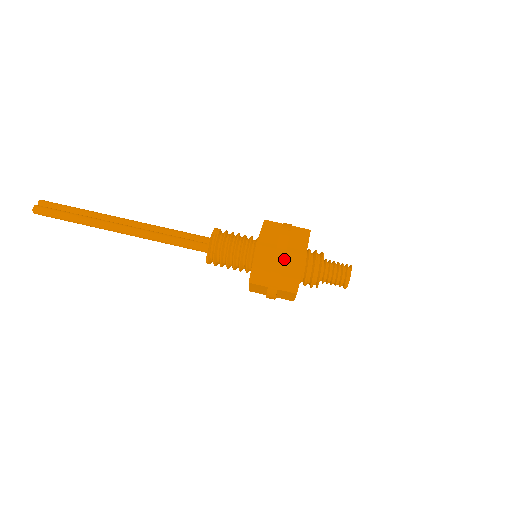
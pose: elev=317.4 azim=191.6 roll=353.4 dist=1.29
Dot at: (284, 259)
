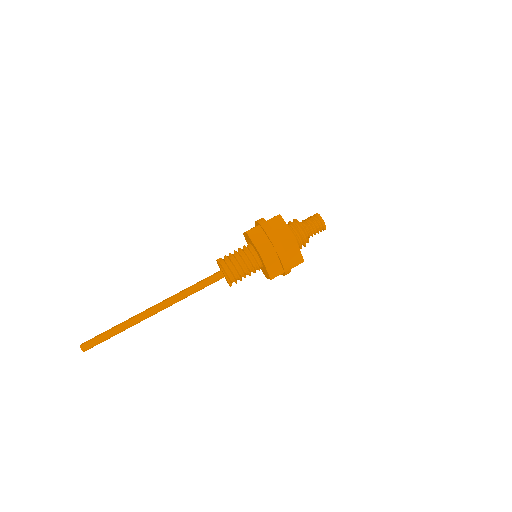
Dot at: (269, 226)
